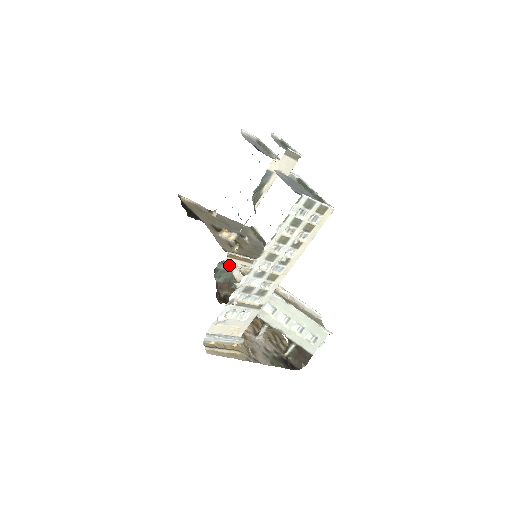
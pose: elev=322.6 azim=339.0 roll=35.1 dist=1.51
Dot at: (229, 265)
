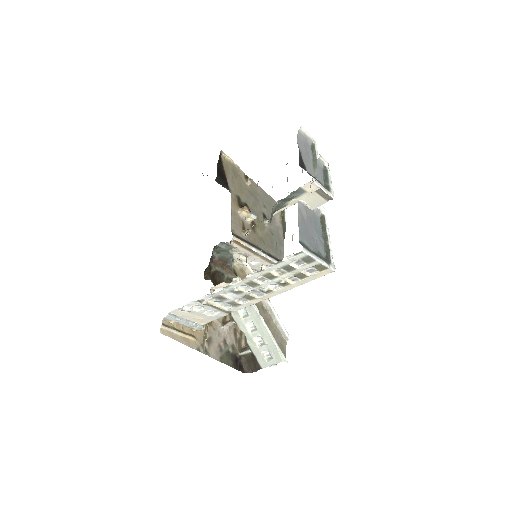
Dot at: (231, 247)
